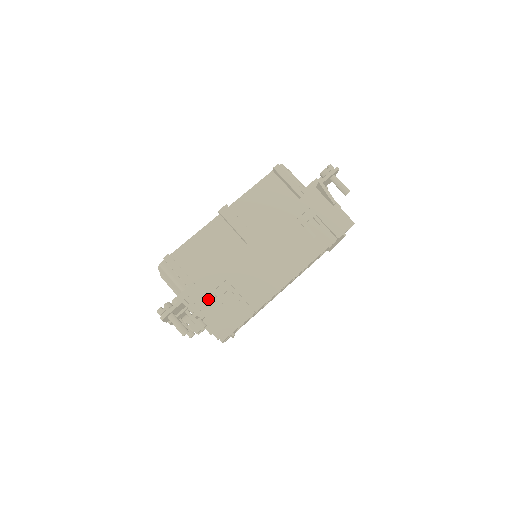
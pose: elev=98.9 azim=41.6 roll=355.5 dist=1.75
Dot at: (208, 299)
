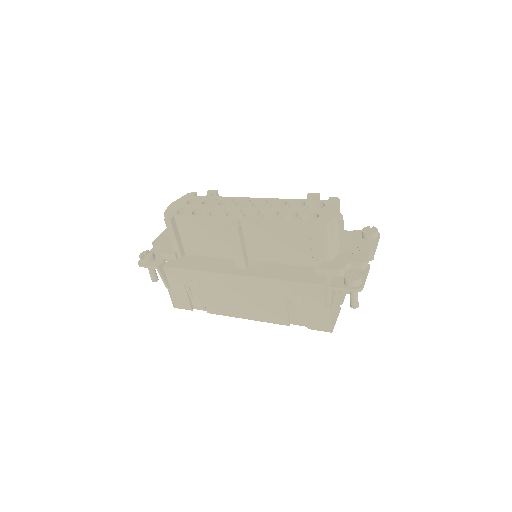
Dot at: (177, 281)
